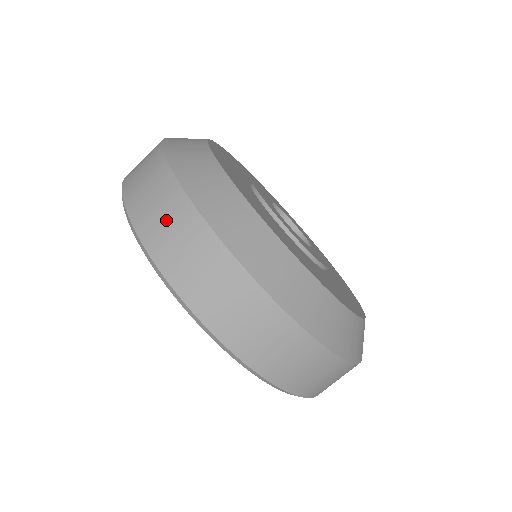
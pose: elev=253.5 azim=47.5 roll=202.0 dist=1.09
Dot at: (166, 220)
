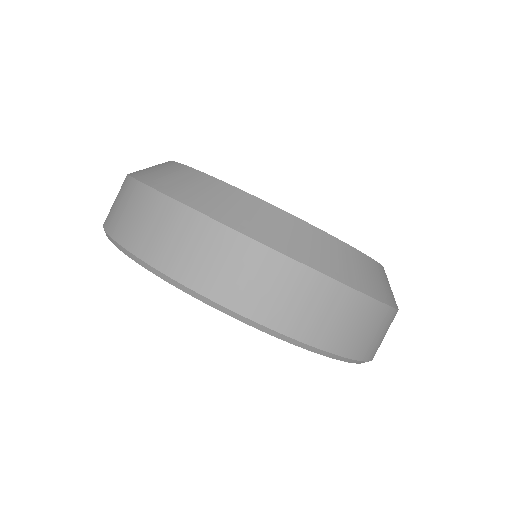
Dot at: (145, 221)
